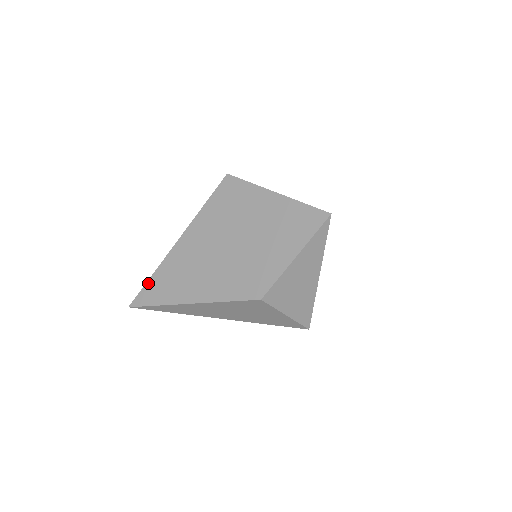
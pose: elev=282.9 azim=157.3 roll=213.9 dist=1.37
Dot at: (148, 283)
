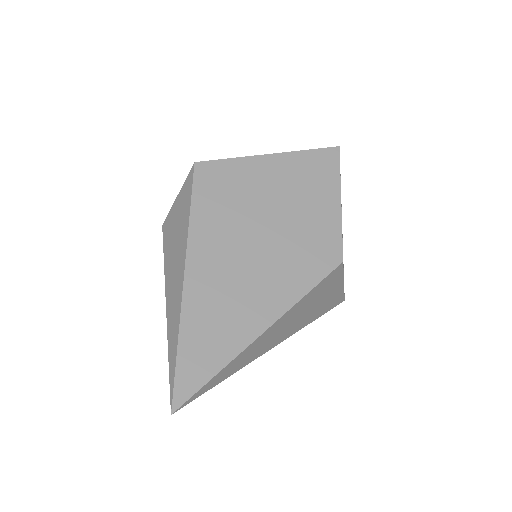
Dot at: (180, 355)
